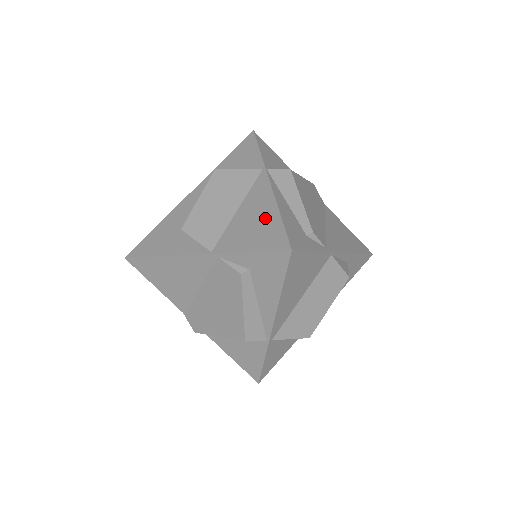
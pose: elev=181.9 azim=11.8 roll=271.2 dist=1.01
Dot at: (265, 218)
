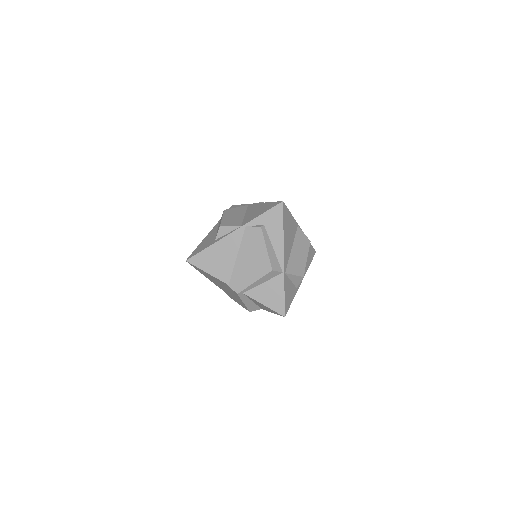
Dot at: (262, 207)
